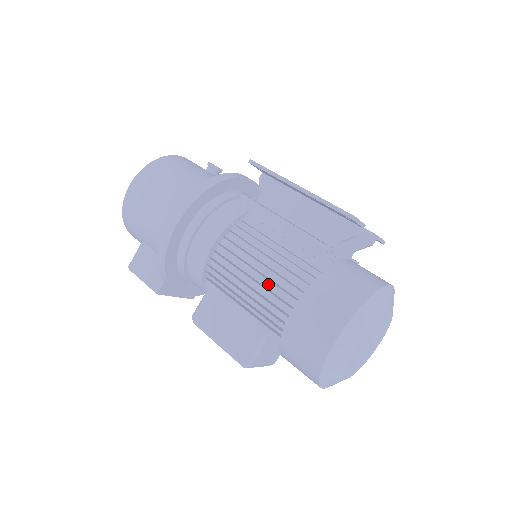
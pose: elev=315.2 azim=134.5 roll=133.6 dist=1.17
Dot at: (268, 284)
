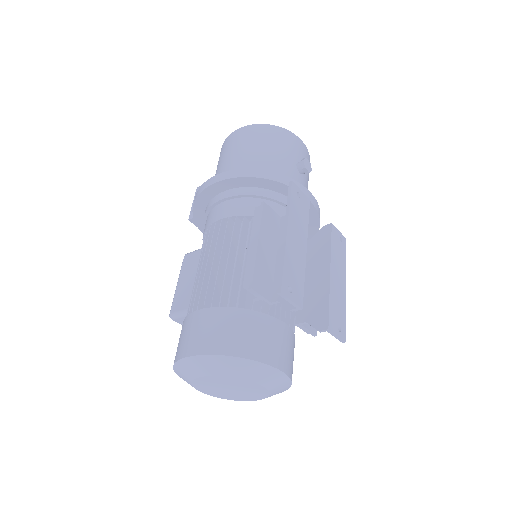
Dot at: (213, 279)
